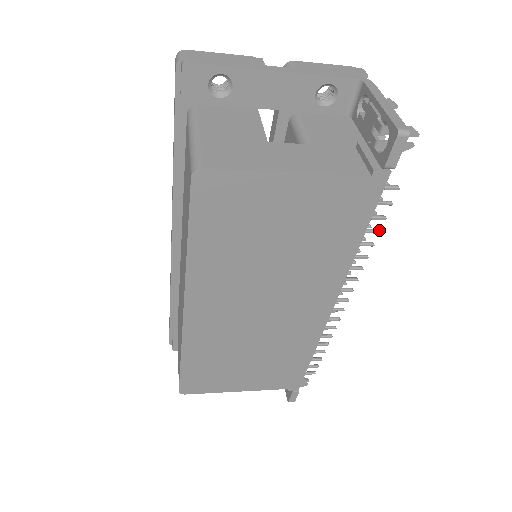
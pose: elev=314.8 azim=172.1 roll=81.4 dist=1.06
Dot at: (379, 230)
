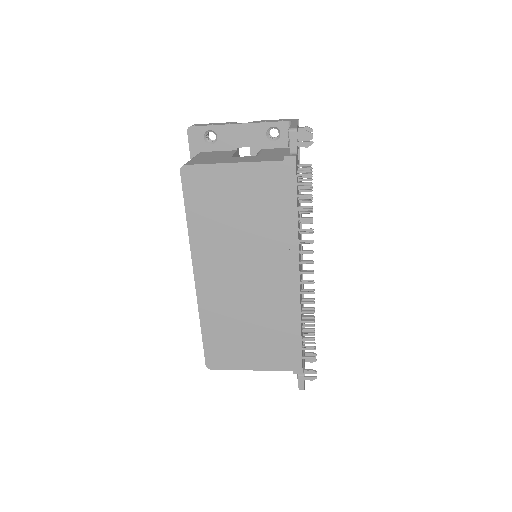
Dot at: occluded
